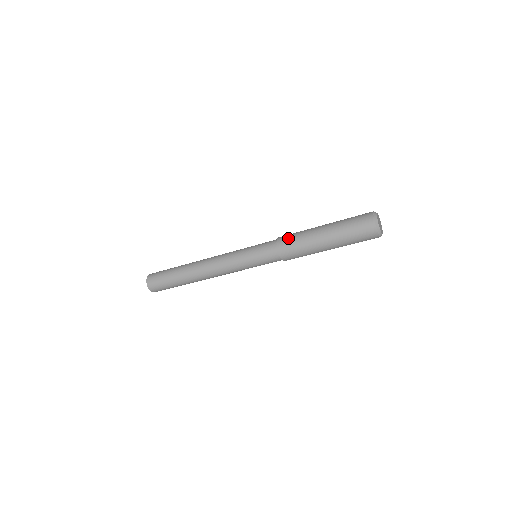
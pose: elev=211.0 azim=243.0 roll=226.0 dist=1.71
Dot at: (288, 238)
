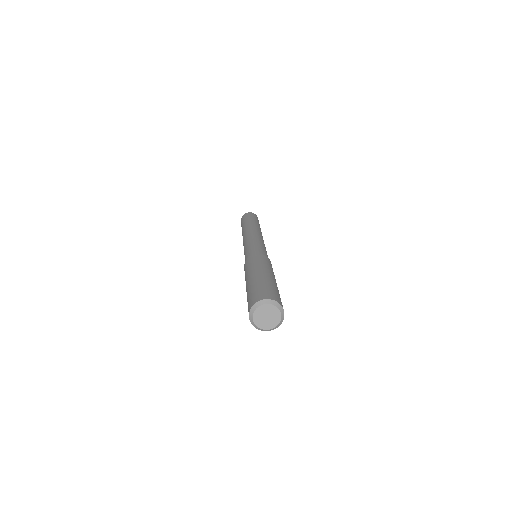
Dot at: (245, 267)
